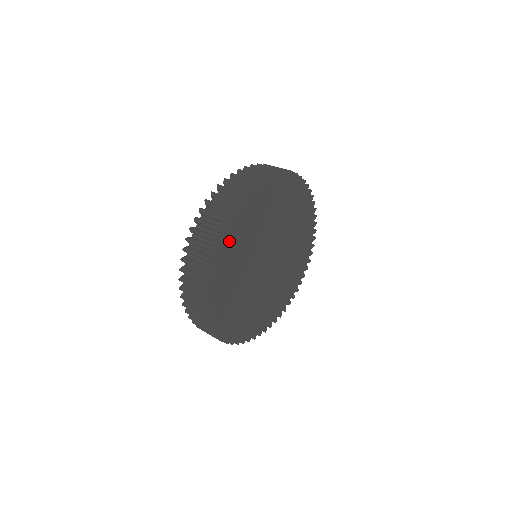
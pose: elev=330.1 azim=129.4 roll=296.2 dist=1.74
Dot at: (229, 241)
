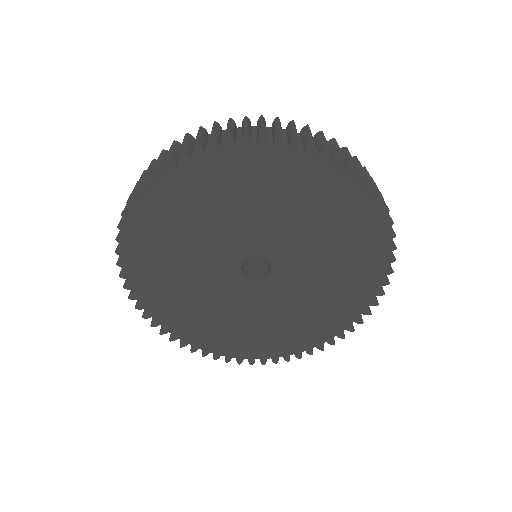
Dot at: (205, 178)
